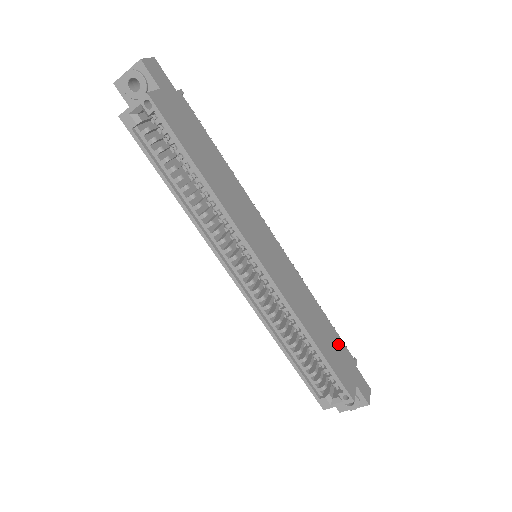
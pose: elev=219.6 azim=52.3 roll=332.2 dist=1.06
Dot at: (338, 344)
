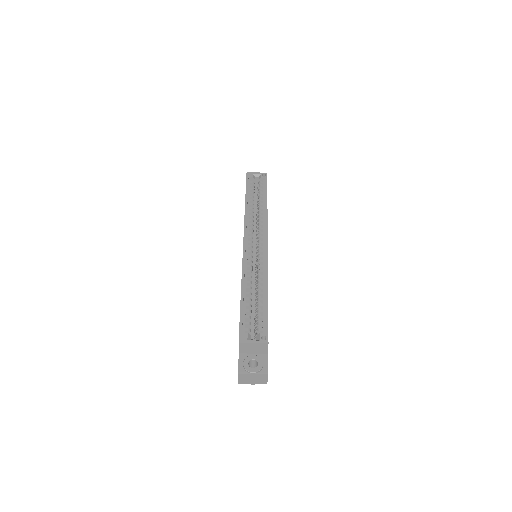
Dot at: occluded
